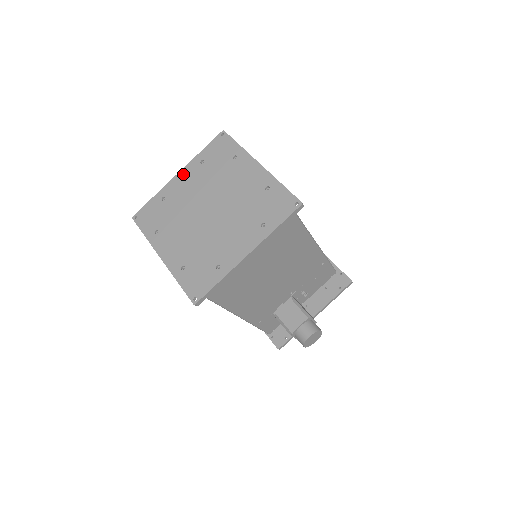
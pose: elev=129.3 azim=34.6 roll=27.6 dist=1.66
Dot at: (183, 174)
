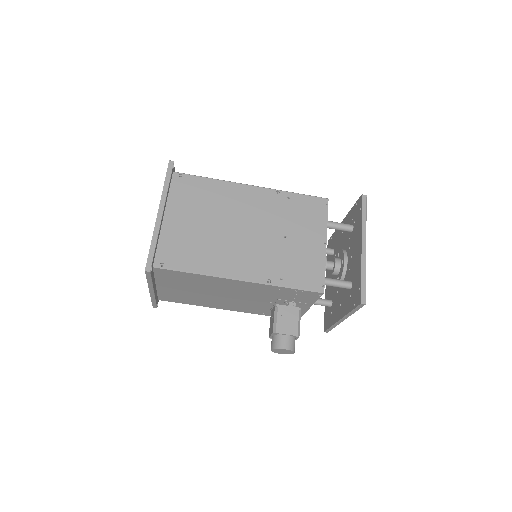
Dot at: occluded
